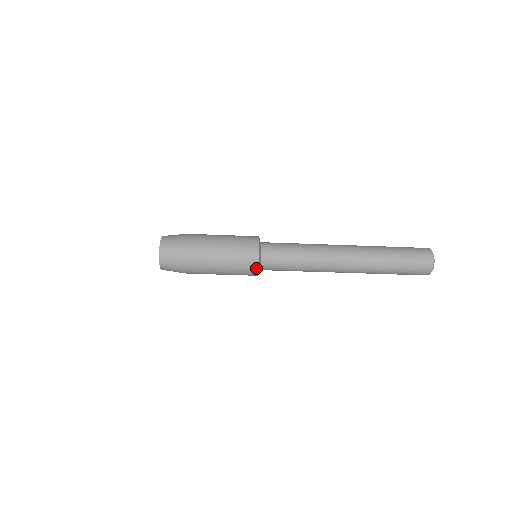
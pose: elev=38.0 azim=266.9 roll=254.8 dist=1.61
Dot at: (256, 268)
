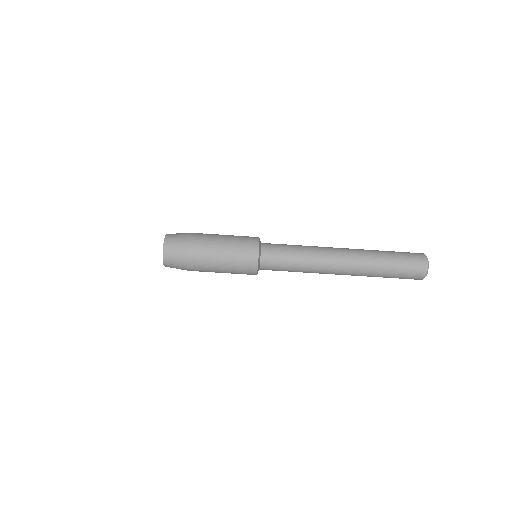
Dot at: (256, 258)
